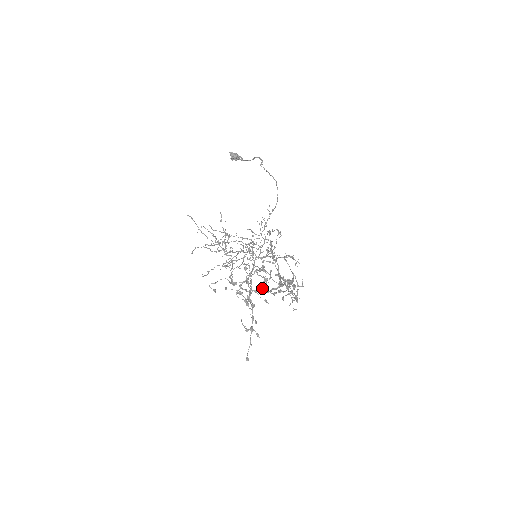
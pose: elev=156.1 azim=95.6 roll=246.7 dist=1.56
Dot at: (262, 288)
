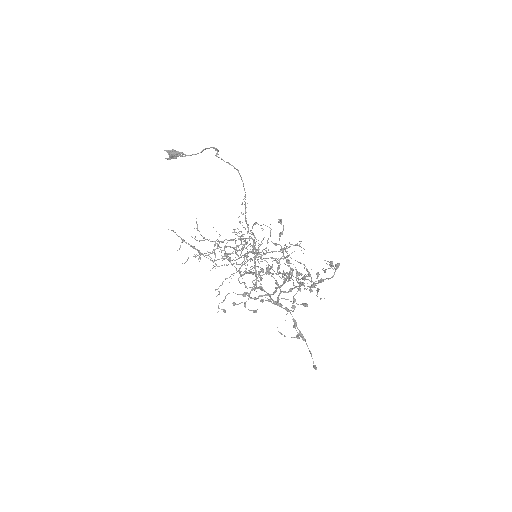
Dot at: (301, 284)
